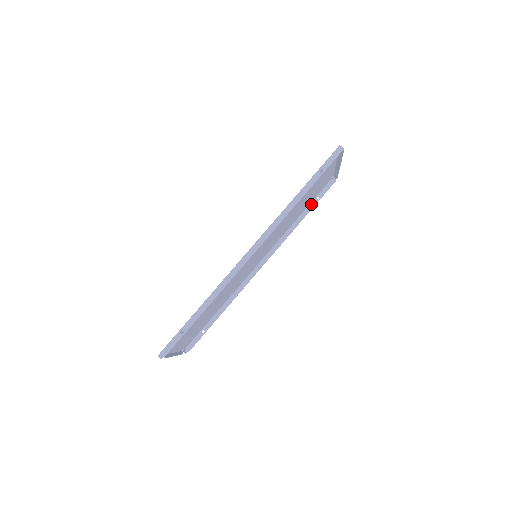
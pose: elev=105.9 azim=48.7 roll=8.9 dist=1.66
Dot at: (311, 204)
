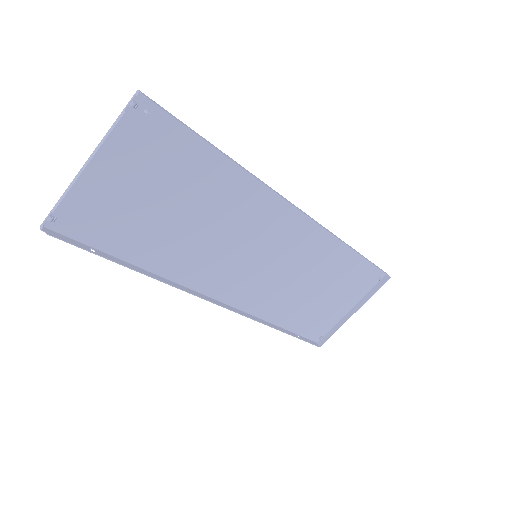
Dot at: (291, 332)
